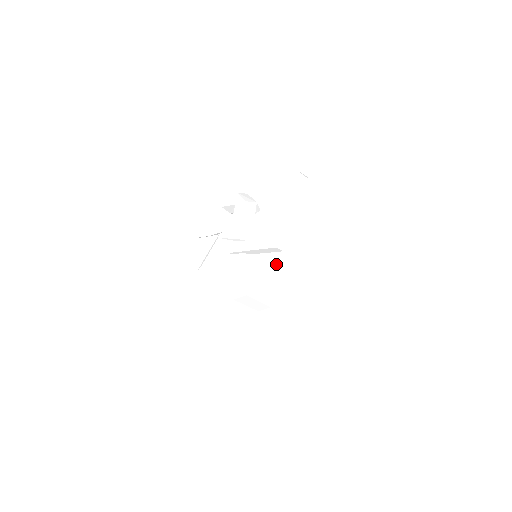
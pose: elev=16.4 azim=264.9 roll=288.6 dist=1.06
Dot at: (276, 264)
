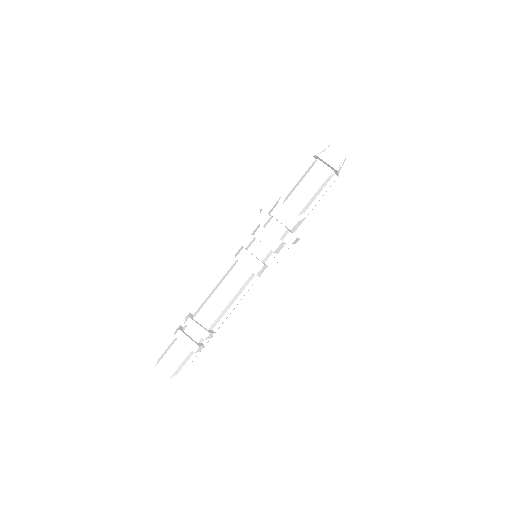
Dot at: (264, 226)
